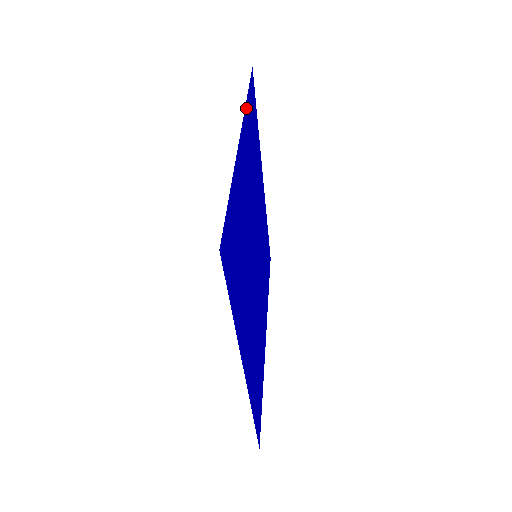
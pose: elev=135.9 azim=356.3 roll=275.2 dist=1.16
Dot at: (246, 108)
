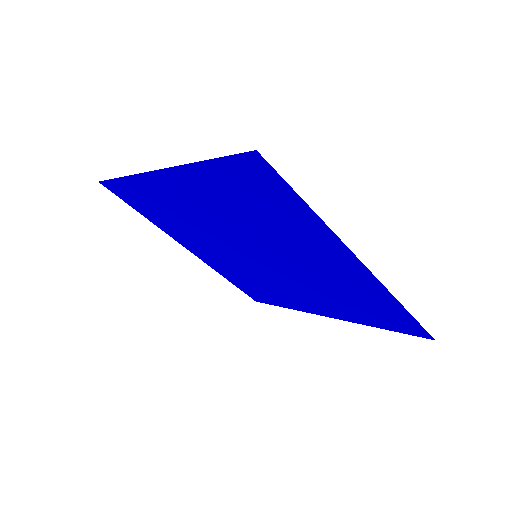
Dot at: (133, 179)
